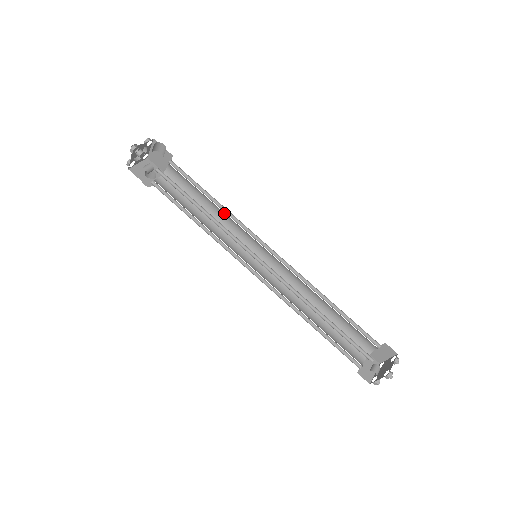
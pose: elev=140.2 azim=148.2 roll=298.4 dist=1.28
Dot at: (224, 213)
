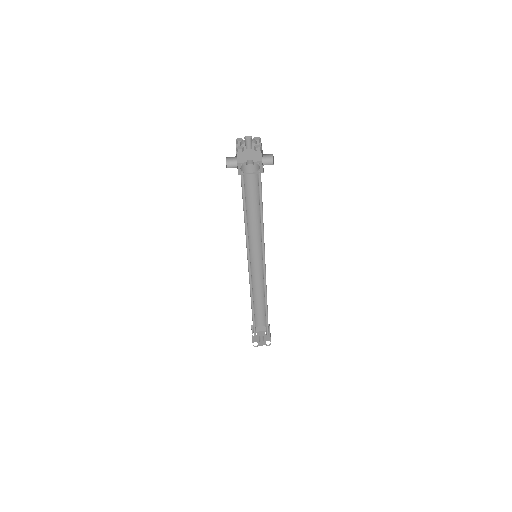
Dot at: (258, 218)
